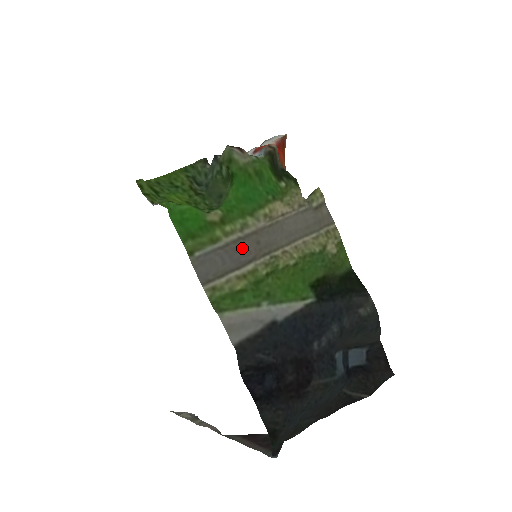
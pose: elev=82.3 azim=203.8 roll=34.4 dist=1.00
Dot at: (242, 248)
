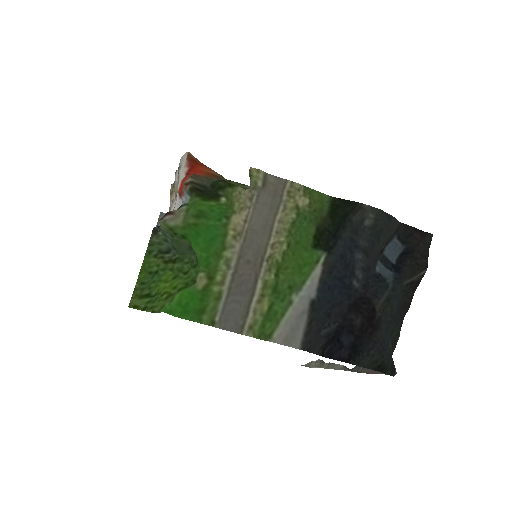
Dot at: (241, 279)
